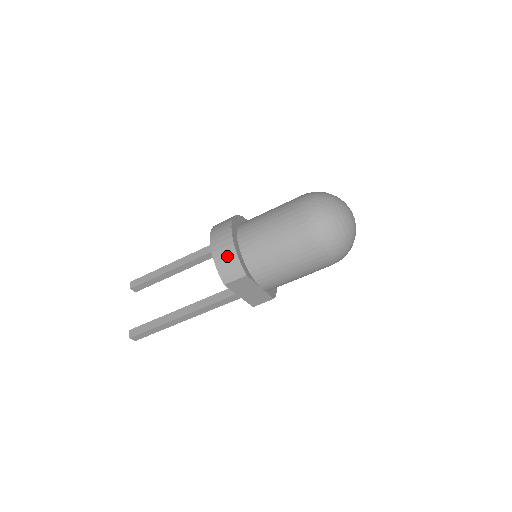
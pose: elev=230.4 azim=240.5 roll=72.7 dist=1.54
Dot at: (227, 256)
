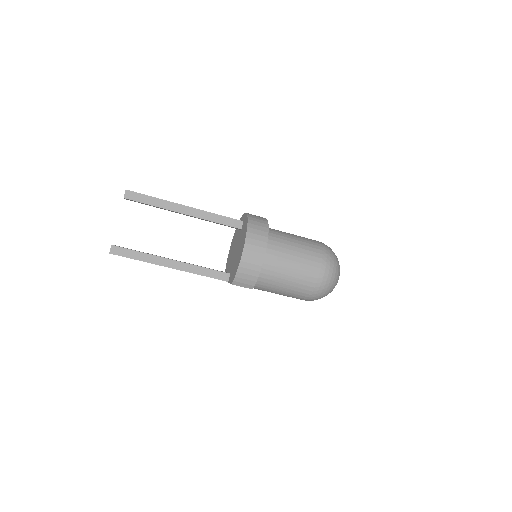
Dot at: (251, 272)
